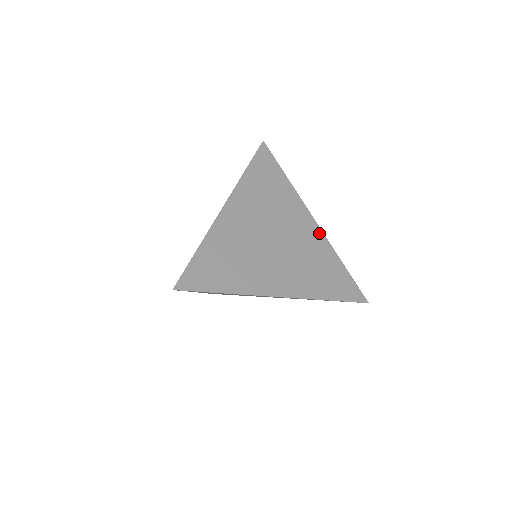
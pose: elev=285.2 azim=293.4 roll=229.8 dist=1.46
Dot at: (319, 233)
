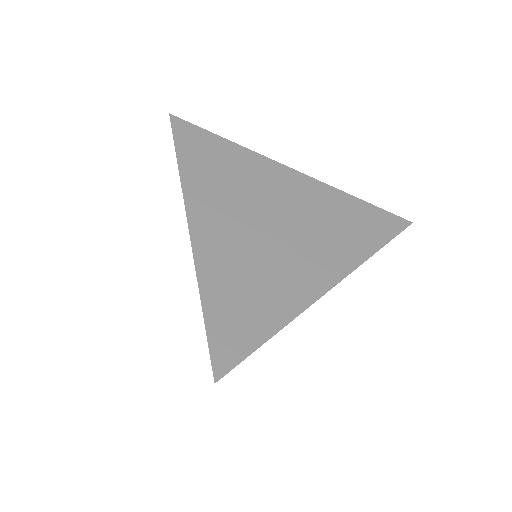
Dot at: (310, 181)
